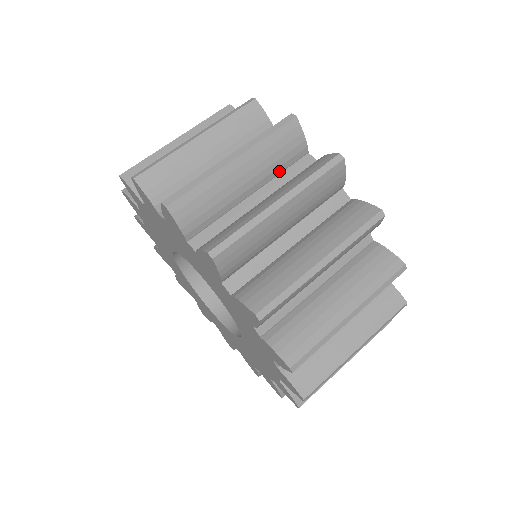
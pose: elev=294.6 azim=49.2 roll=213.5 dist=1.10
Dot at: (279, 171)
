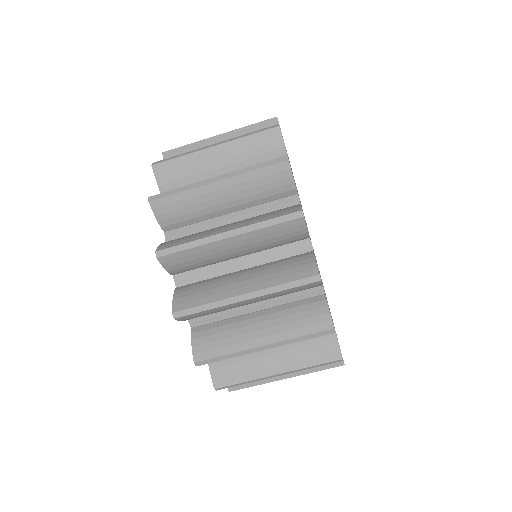
Dot at: (273, 247)
